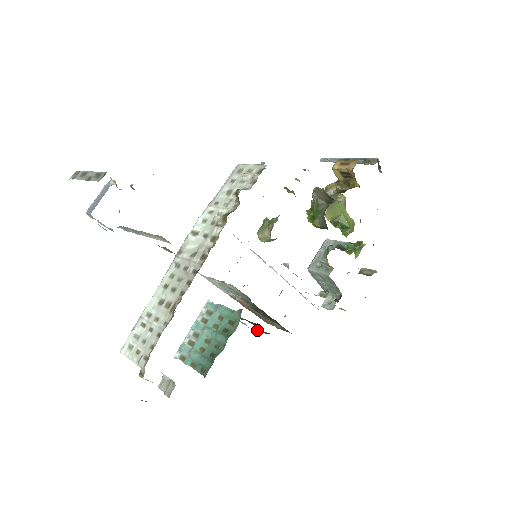
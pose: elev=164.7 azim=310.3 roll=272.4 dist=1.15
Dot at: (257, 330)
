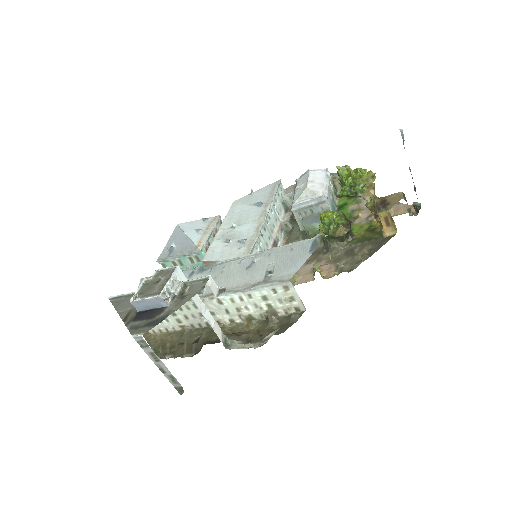
Dot at: occluded
